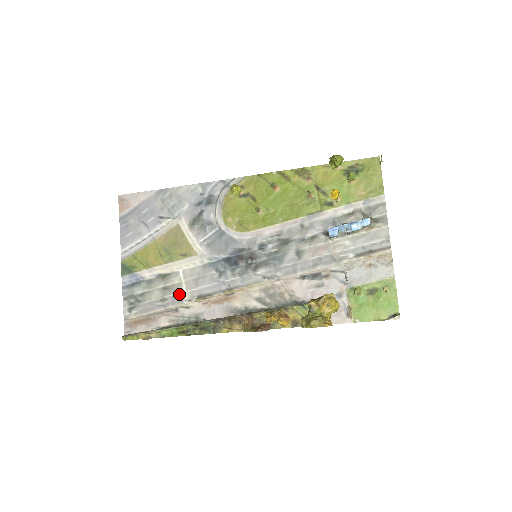
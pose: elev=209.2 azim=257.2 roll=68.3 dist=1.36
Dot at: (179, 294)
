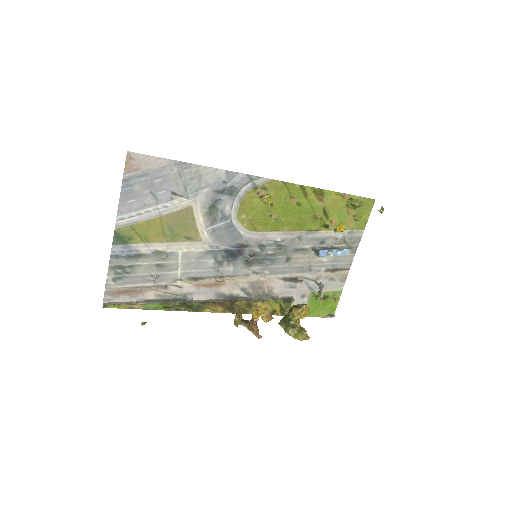
Dot at: (172, 273)
